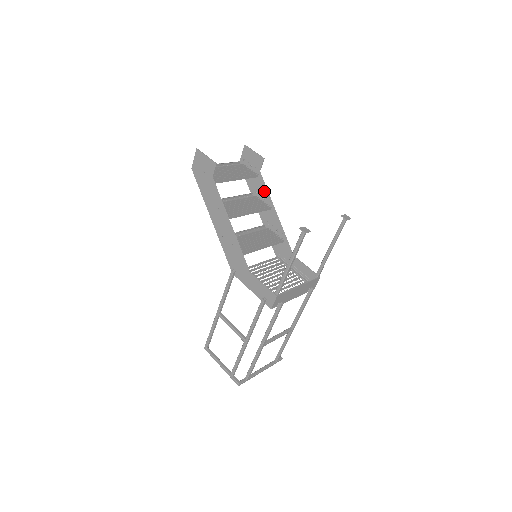
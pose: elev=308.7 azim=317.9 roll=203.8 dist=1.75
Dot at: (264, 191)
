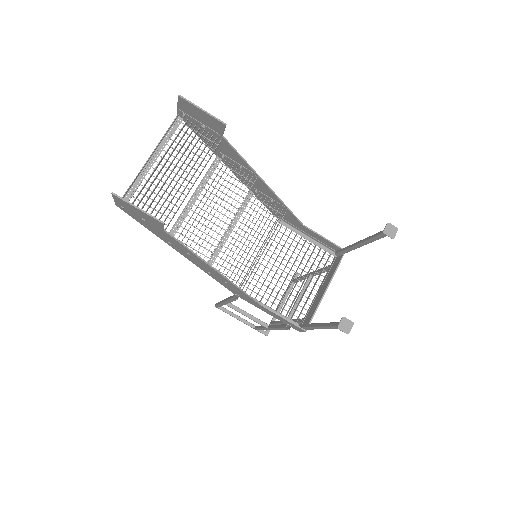
Dot at: (238, 159)
